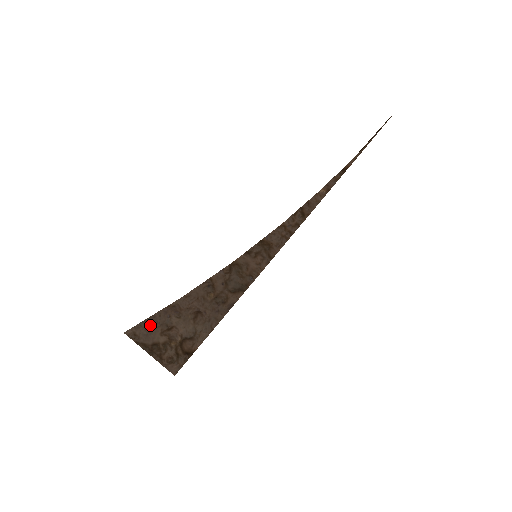
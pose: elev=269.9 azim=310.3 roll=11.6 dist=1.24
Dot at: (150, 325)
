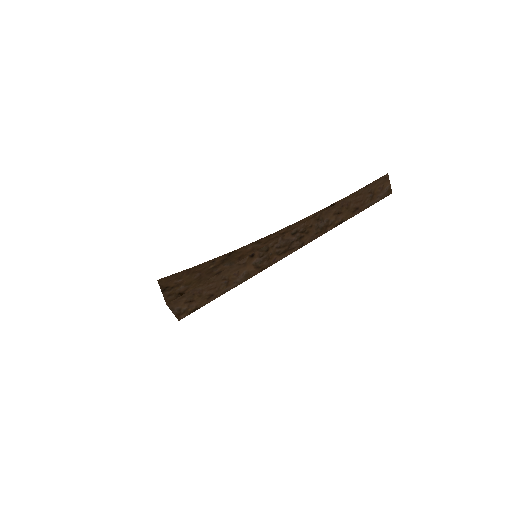
Dot at: (172, 278)
